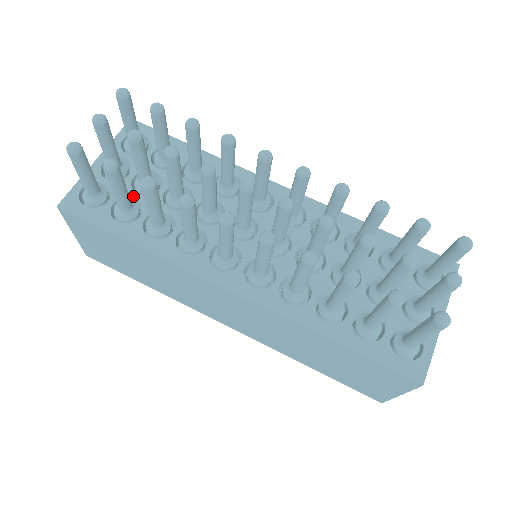
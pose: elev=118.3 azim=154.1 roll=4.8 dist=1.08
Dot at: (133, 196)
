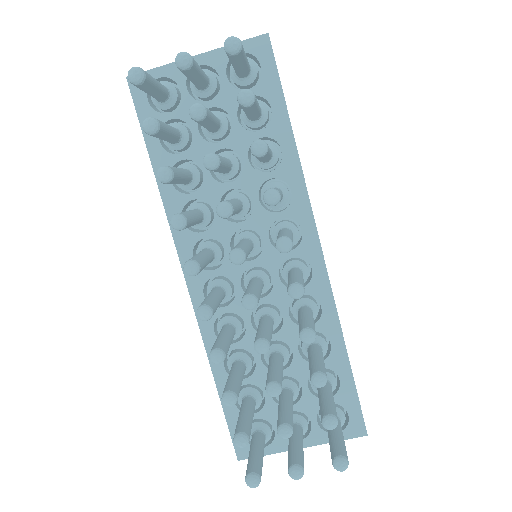
Dot at: (192, 128)
